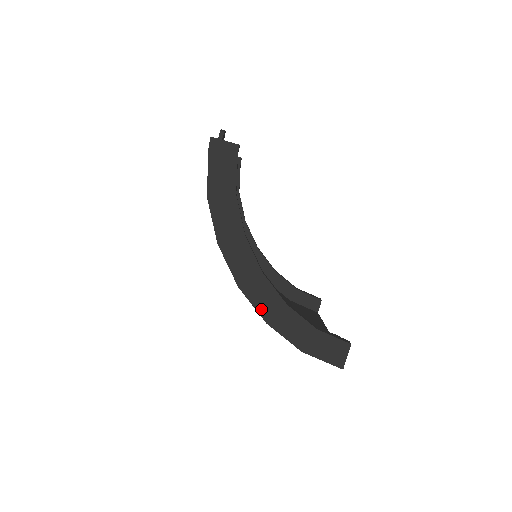
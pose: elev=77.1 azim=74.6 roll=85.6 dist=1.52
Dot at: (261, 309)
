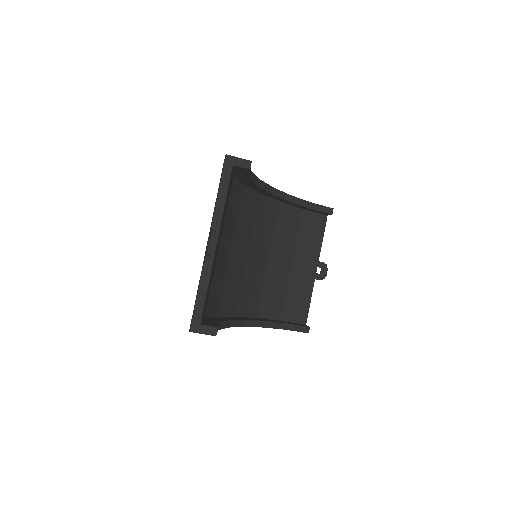
Dot at: occluded
